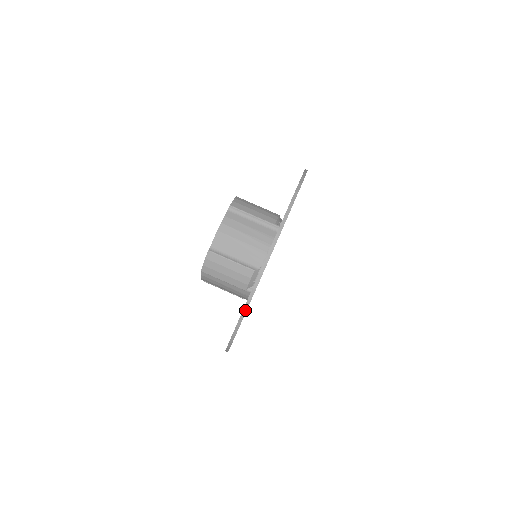
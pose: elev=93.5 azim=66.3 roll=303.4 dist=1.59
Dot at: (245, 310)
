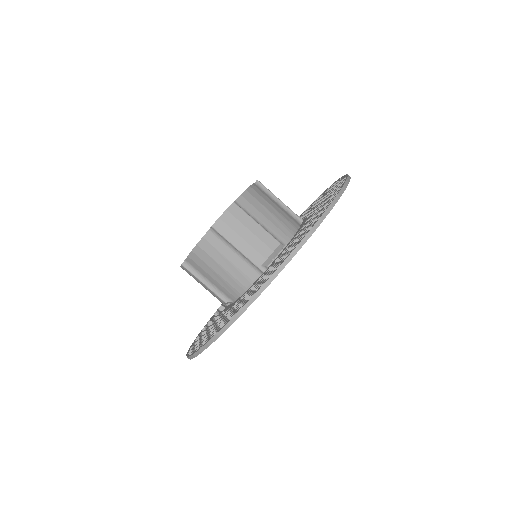
Dot at: occluded
